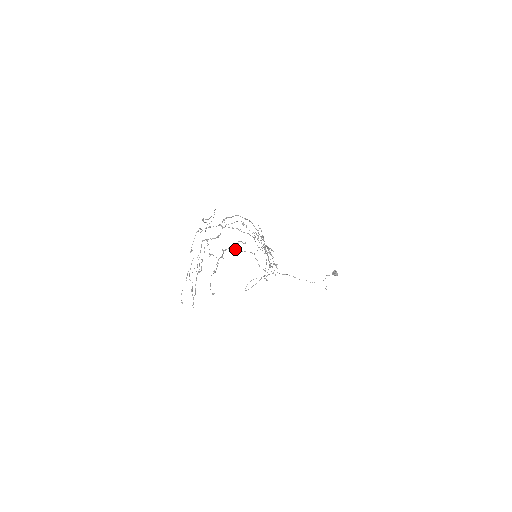
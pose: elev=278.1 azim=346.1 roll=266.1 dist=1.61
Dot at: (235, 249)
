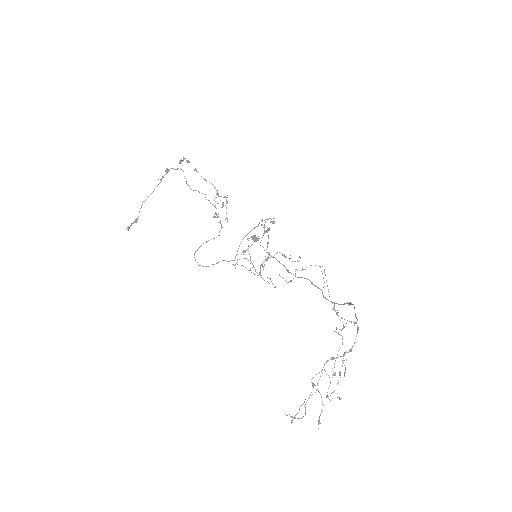
Dot at: occluded
